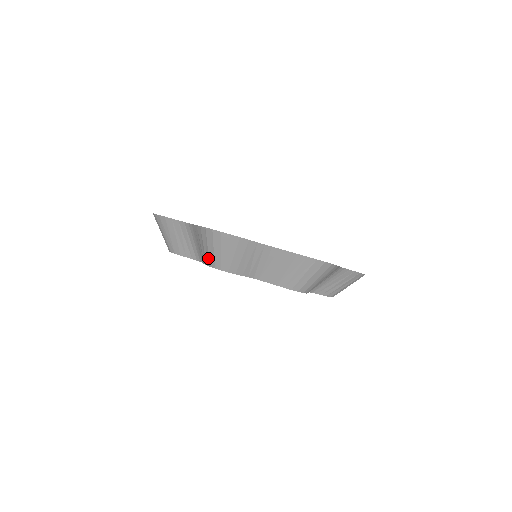
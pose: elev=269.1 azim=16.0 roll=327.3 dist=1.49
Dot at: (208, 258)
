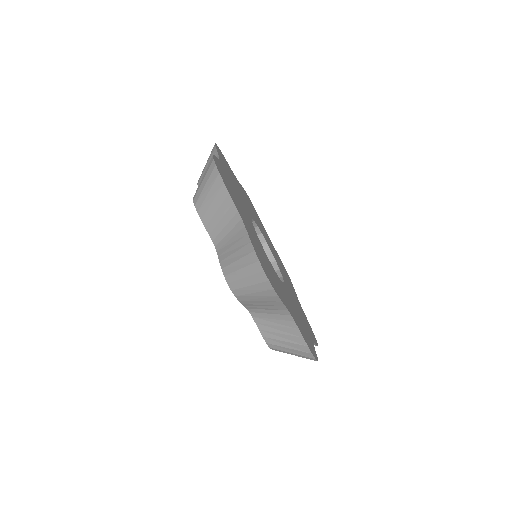
Dot at: (197, 189)
